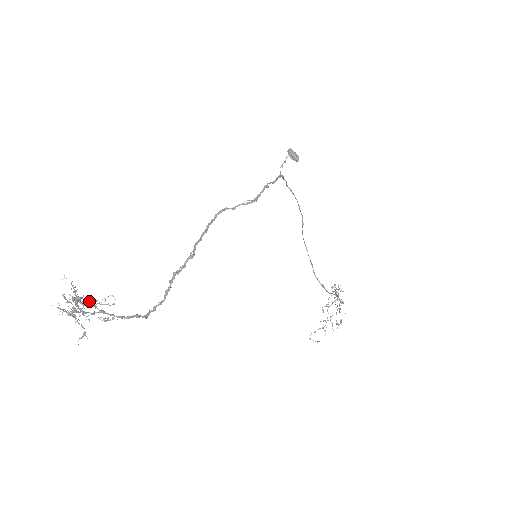
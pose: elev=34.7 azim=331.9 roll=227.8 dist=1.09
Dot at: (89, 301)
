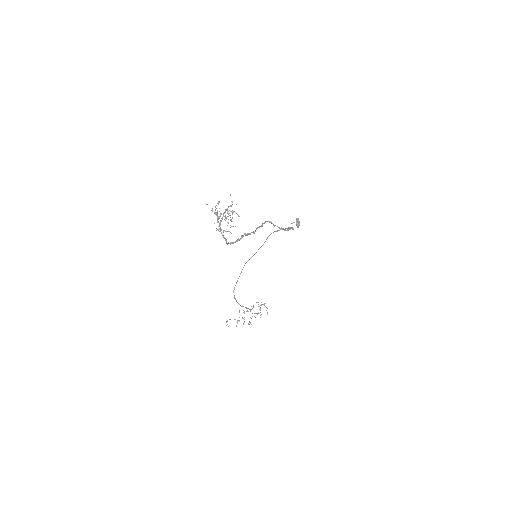
Dot at: occluded
